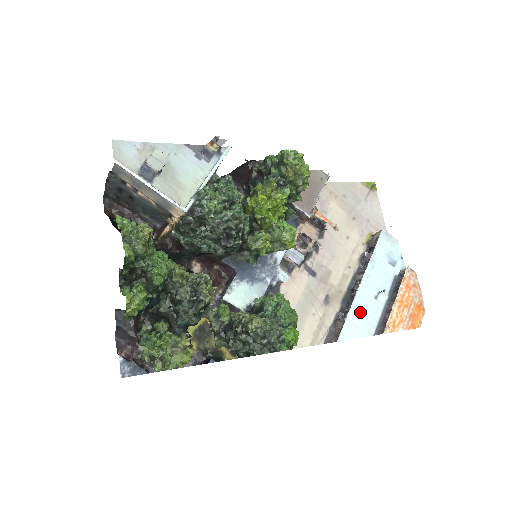
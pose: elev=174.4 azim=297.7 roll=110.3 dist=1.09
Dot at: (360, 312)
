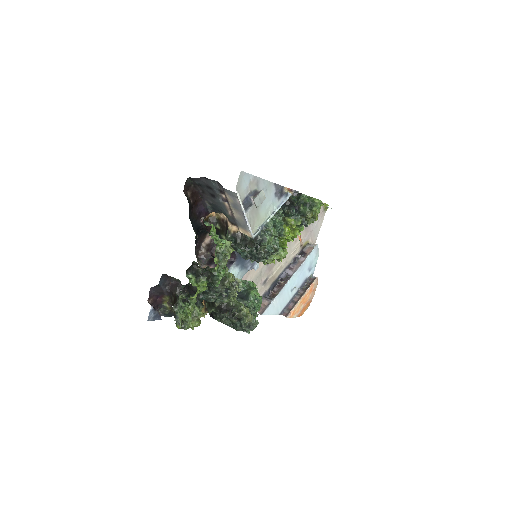
Dot at: (280, 298)
